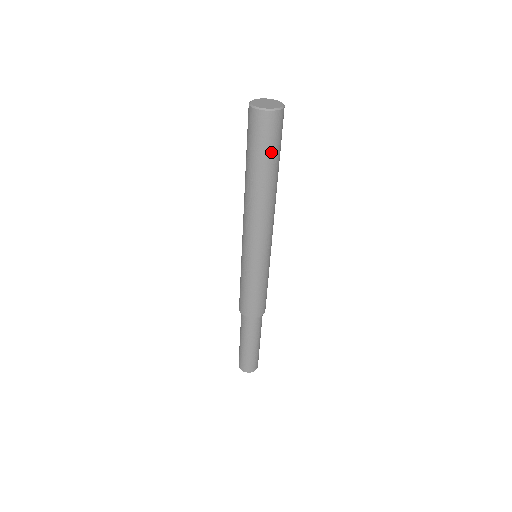
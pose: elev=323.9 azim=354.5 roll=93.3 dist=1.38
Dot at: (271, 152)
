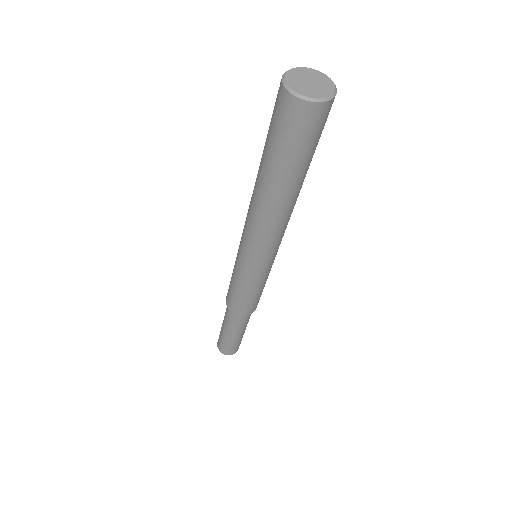
Dot at: (293, 154)
